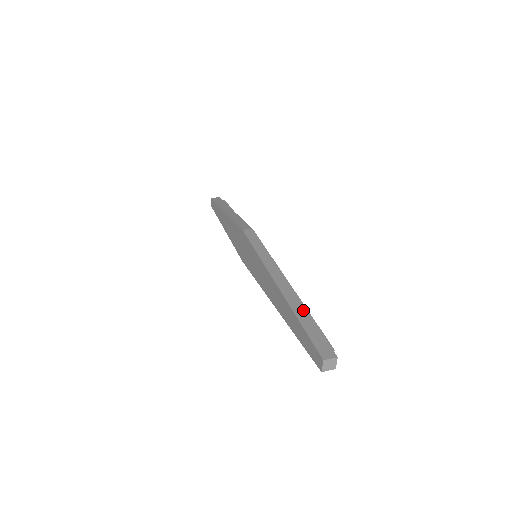
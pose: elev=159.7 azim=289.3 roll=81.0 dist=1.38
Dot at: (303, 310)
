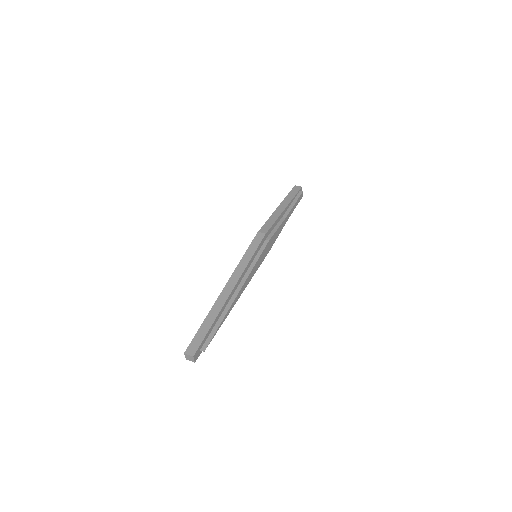
Dot at: (215, 315)
